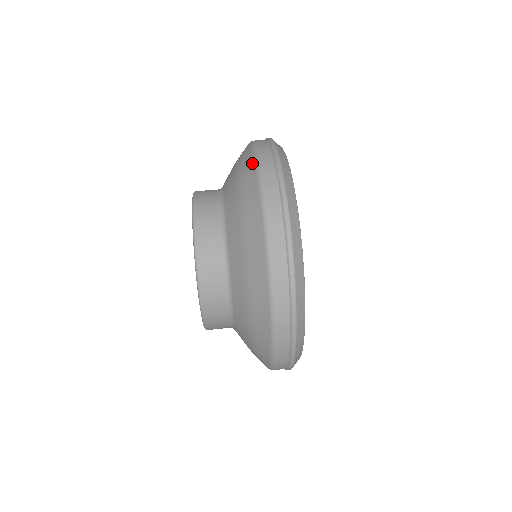
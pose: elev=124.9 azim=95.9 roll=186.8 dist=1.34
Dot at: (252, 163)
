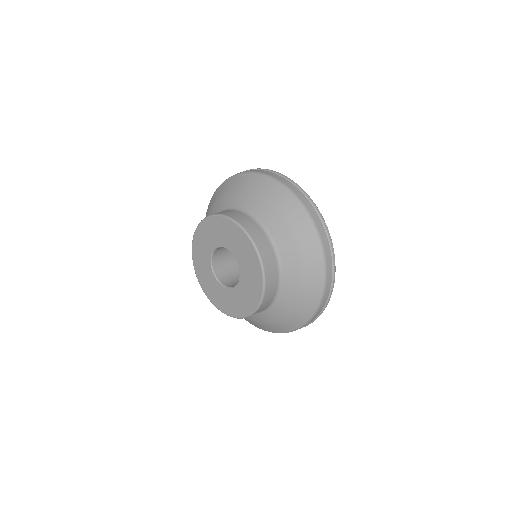
Dot at: (225, 182)
